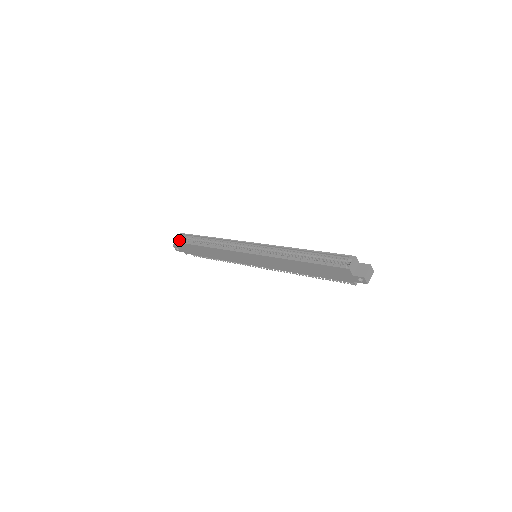
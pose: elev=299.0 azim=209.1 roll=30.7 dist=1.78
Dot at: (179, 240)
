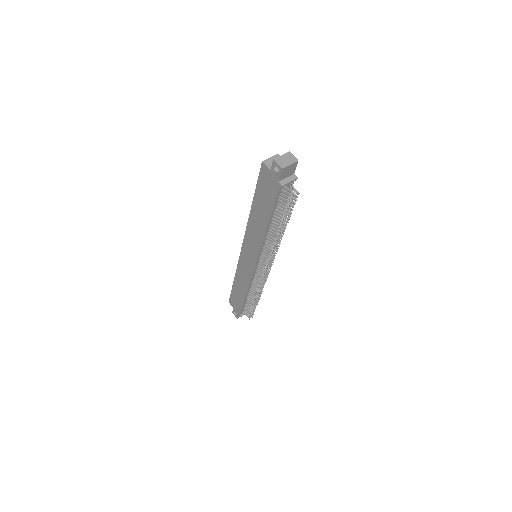
Dot at: occluded
